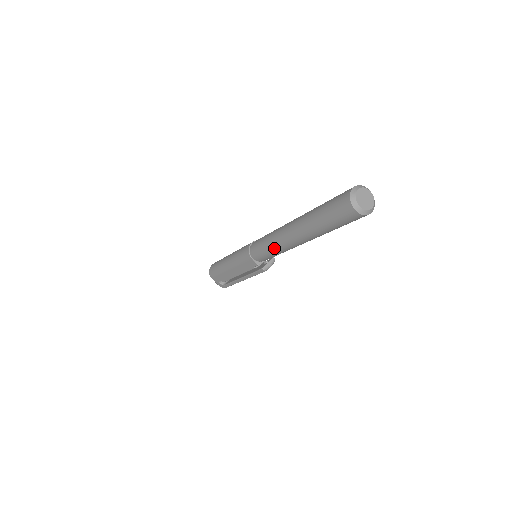
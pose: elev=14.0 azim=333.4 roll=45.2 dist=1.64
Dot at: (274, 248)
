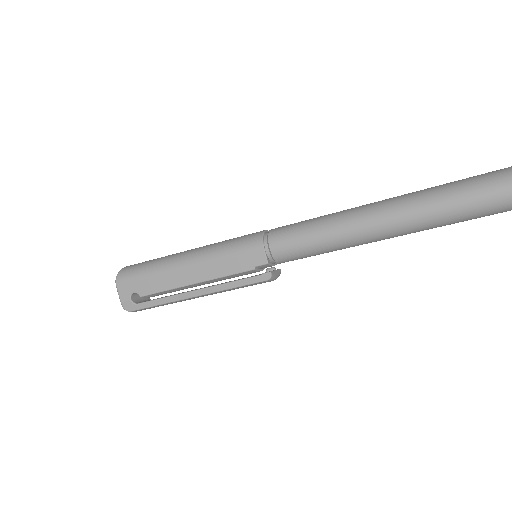
Dot at: (337, 231)
